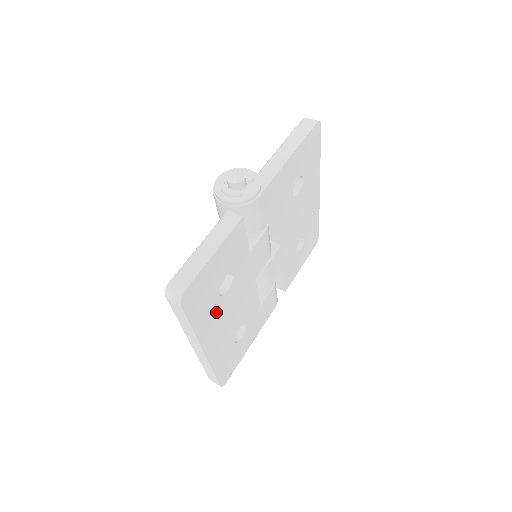
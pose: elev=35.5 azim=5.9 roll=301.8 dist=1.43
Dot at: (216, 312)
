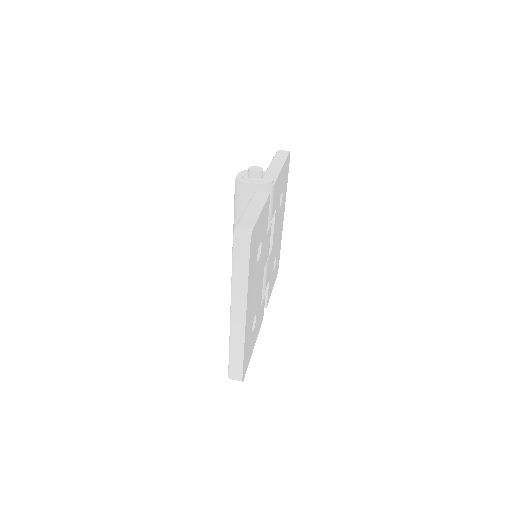
Dot at: (254, 277)
